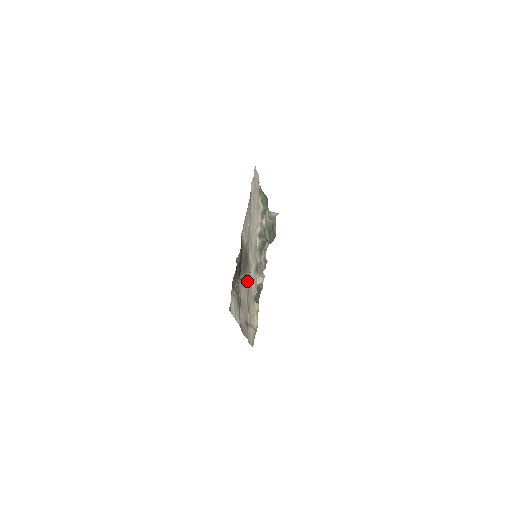
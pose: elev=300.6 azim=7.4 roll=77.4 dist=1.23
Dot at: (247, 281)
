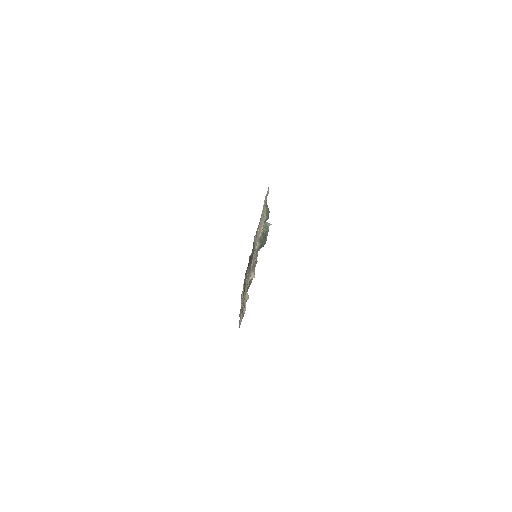
Dot at: occluded
